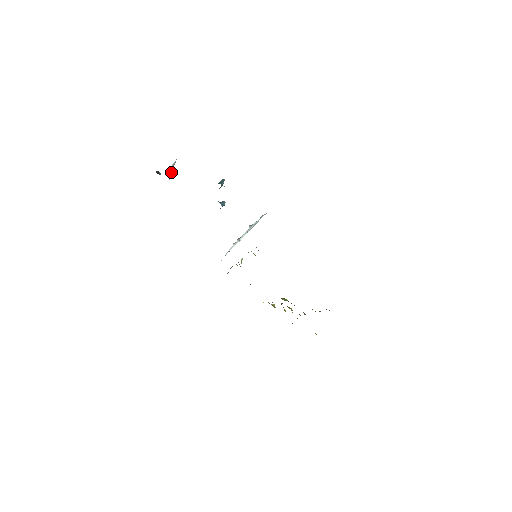
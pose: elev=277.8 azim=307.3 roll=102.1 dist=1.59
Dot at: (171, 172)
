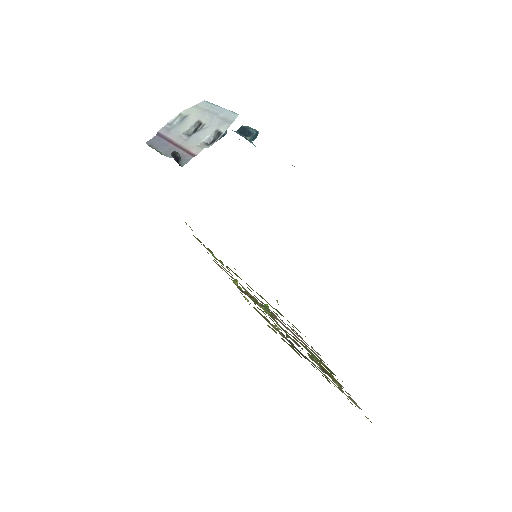
Dot at: (188, 130)
